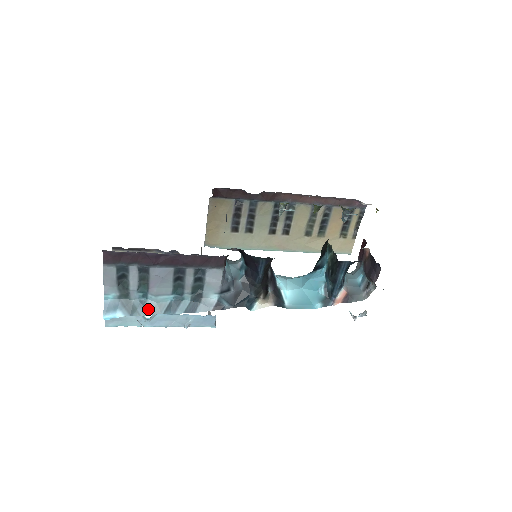
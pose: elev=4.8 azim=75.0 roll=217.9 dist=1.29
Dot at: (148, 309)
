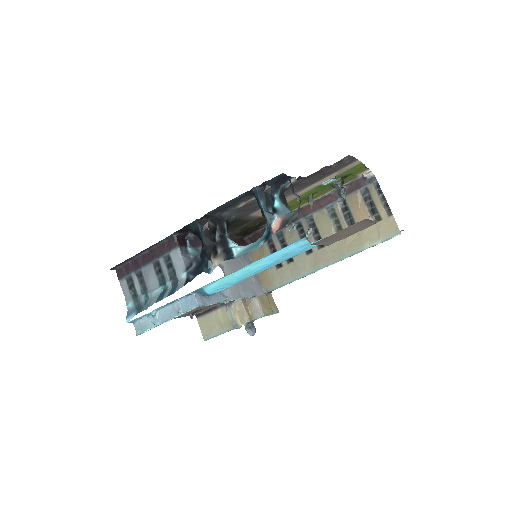
Dot at: (148, 304)
